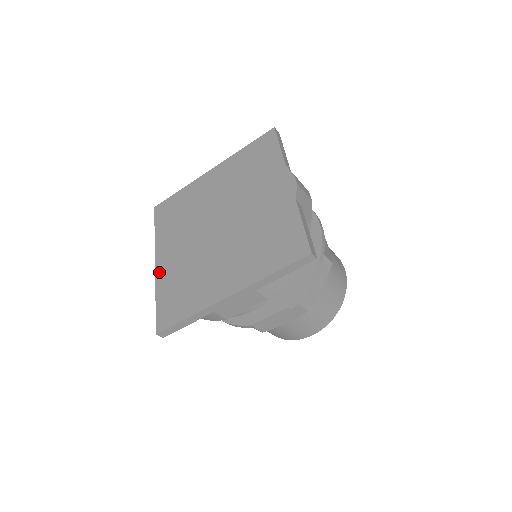
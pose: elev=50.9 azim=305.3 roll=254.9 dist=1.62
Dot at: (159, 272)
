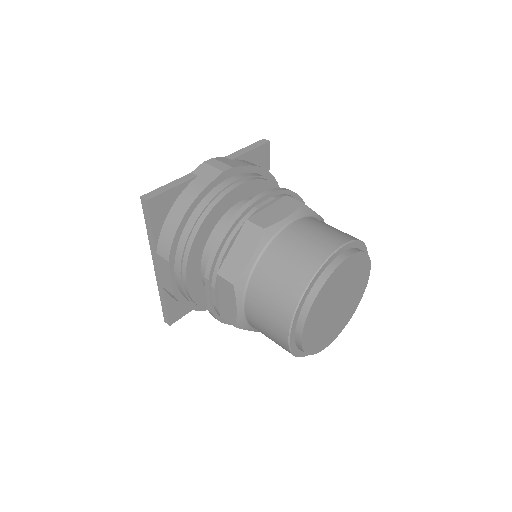
Dot at: occluded
